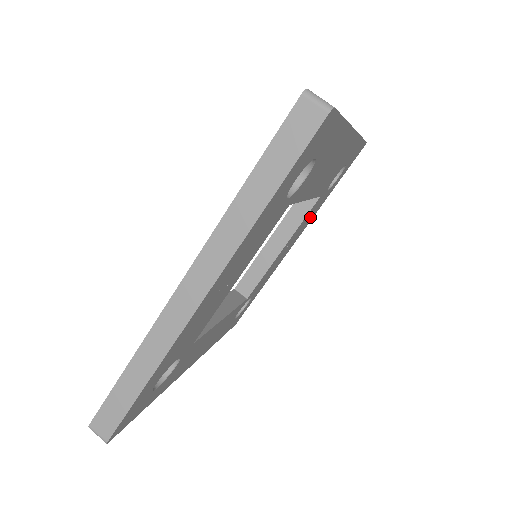
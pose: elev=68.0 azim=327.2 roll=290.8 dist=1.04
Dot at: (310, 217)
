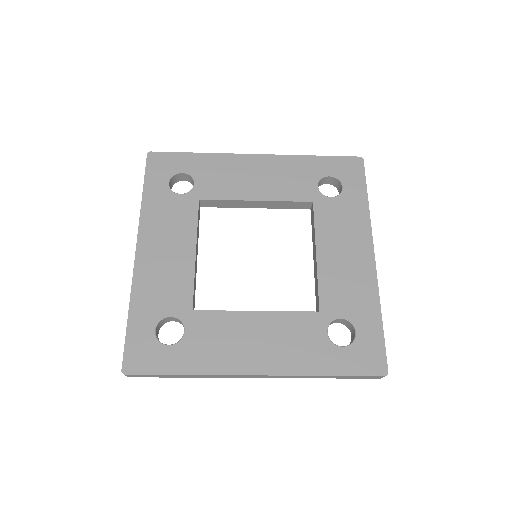
Dot at: occluded
